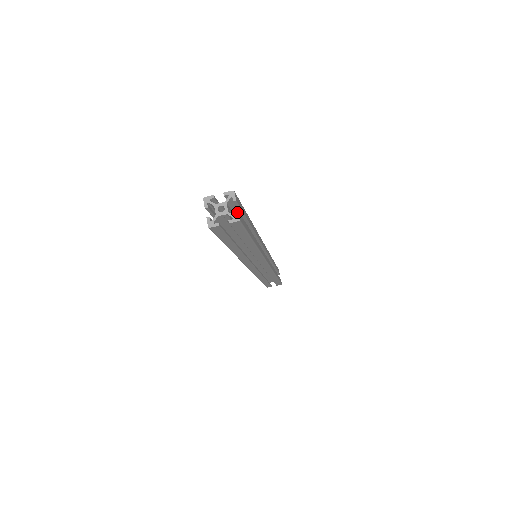
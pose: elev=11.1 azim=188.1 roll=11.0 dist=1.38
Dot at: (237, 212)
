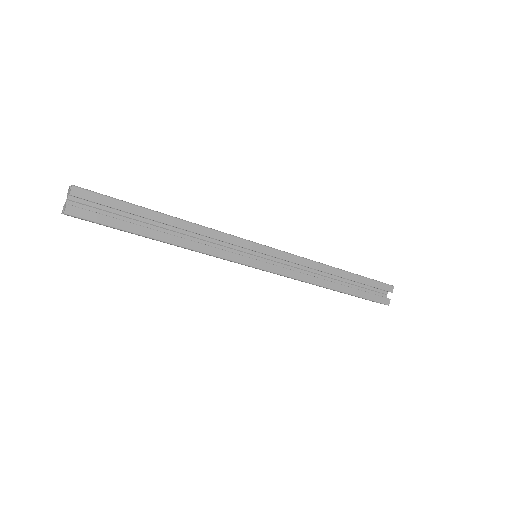
Dot at: (71, 186)
